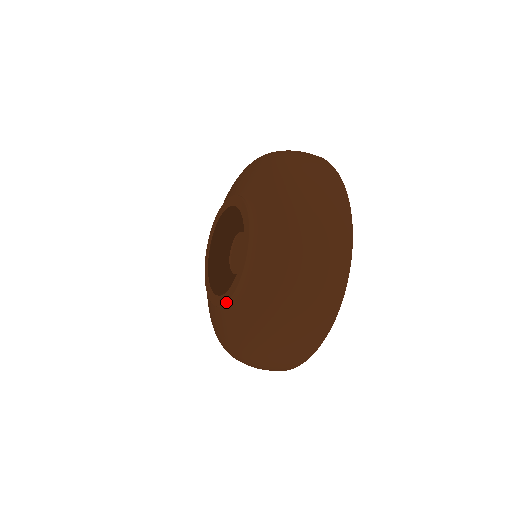
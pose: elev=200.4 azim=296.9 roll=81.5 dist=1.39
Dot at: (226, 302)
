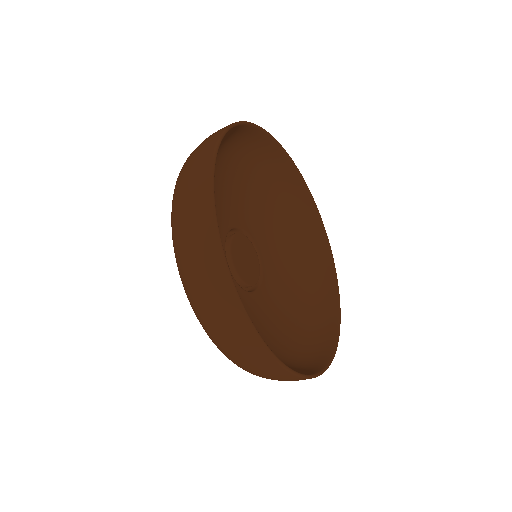
Dot at: occluded
